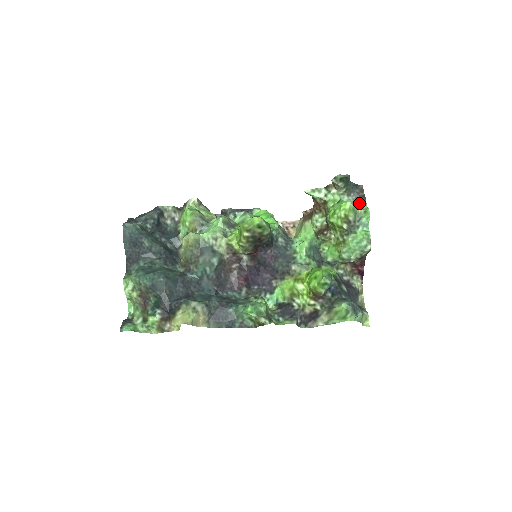
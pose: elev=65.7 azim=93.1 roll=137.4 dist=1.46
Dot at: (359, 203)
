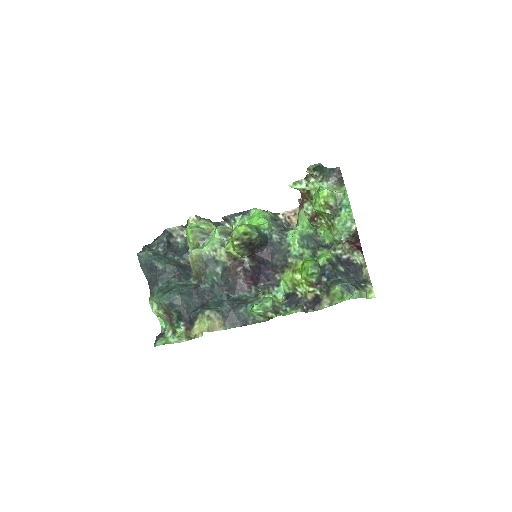
Dot at: (338, 186)
